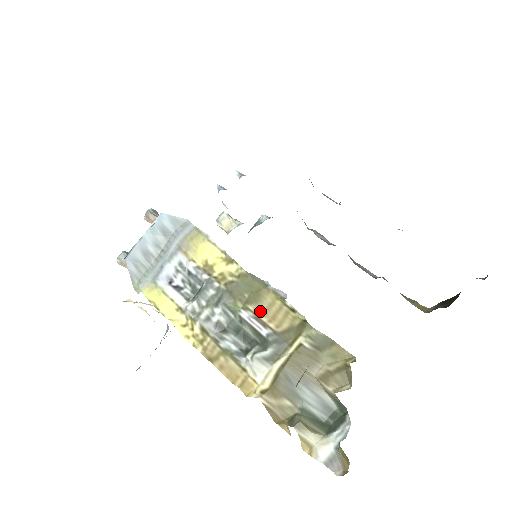
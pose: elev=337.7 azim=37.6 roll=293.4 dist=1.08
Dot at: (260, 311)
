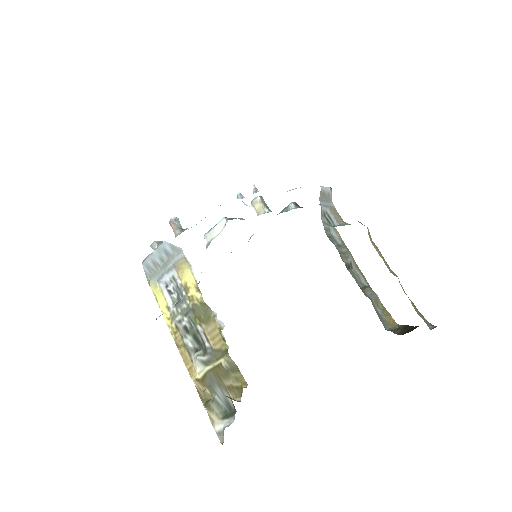
Dot at: (207, 331)
